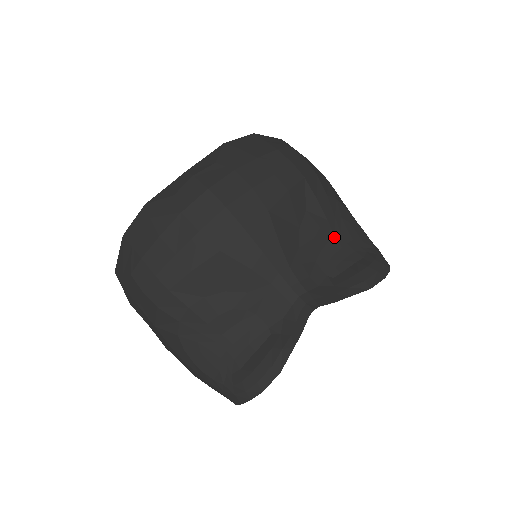
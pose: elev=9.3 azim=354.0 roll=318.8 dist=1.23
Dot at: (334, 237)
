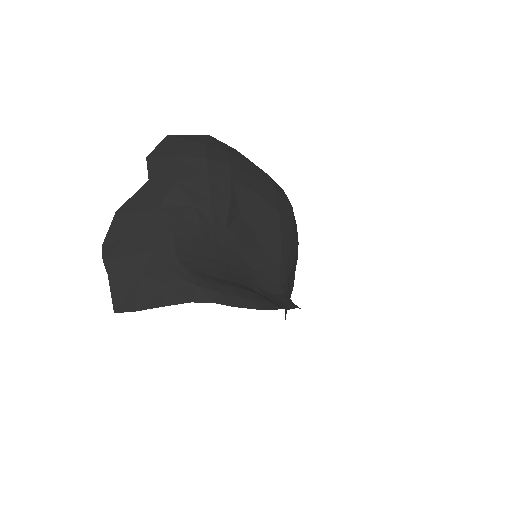
Dot at: occluded
